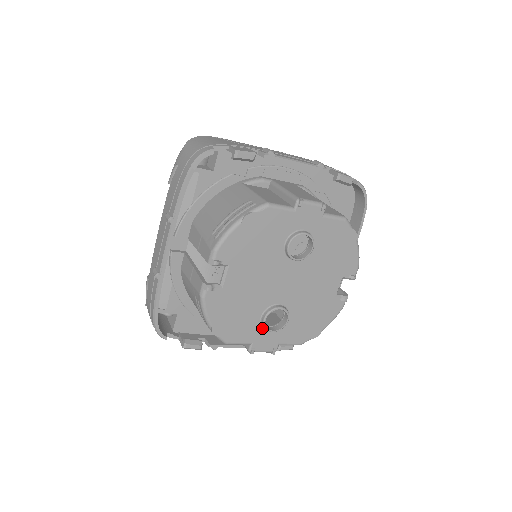
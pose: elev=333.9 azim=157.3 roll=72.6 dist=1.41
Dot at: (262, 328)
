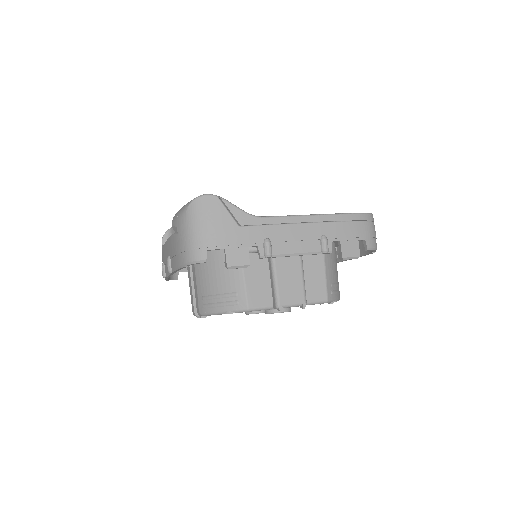
Dot at: occluded
